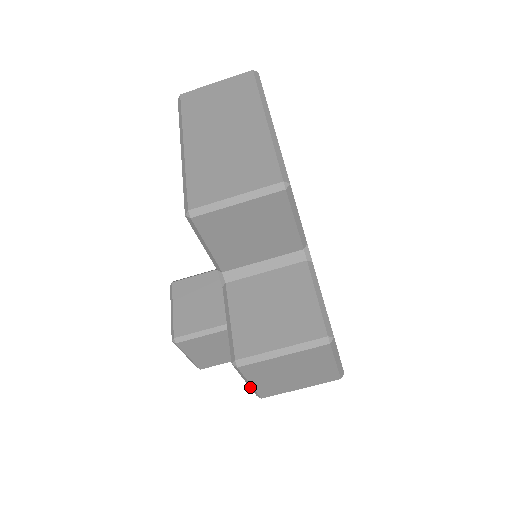
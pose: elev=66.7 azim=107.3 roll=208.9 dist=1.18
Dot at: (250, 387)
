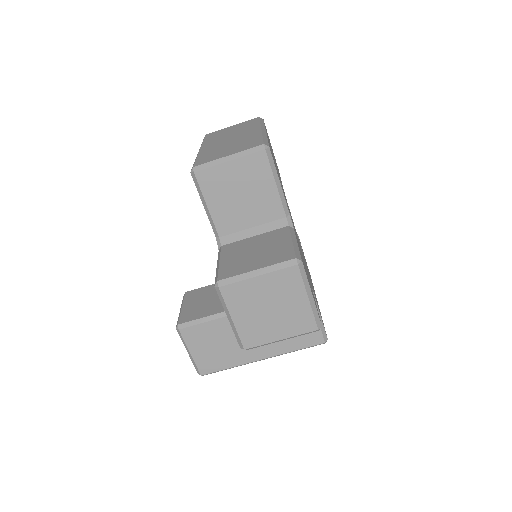
Dot at: (233, 331)
